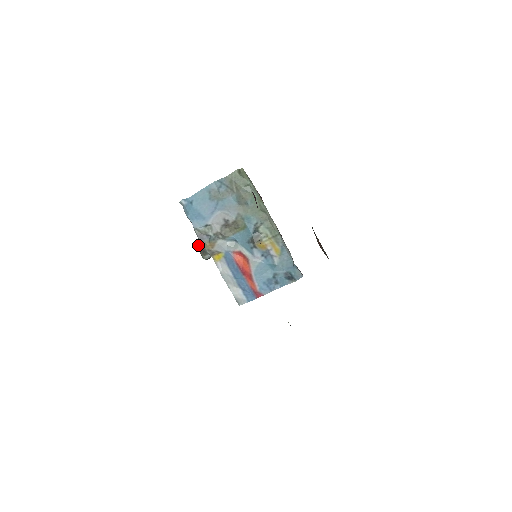
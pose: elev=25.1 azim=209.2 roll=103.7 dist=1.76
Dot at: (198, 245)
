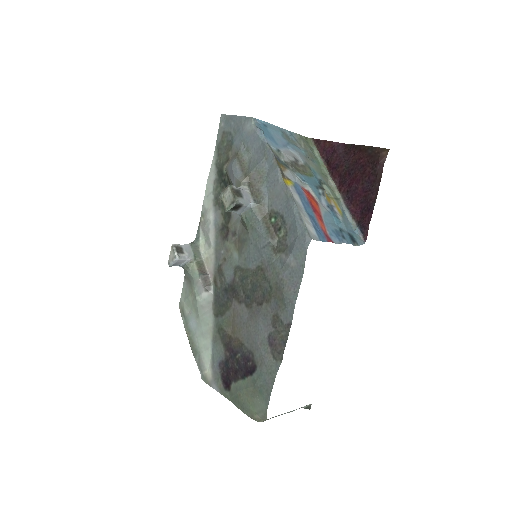
Dot at: occluded
